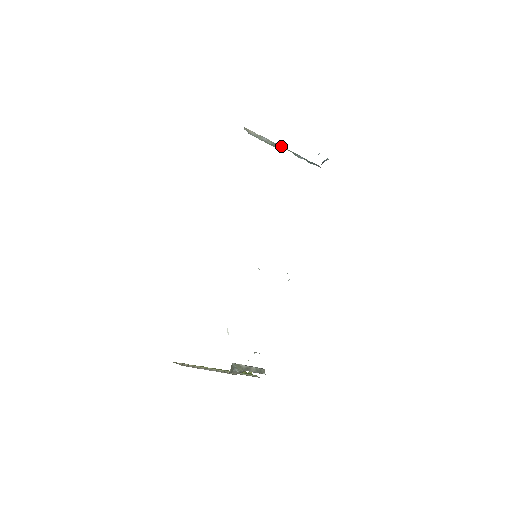
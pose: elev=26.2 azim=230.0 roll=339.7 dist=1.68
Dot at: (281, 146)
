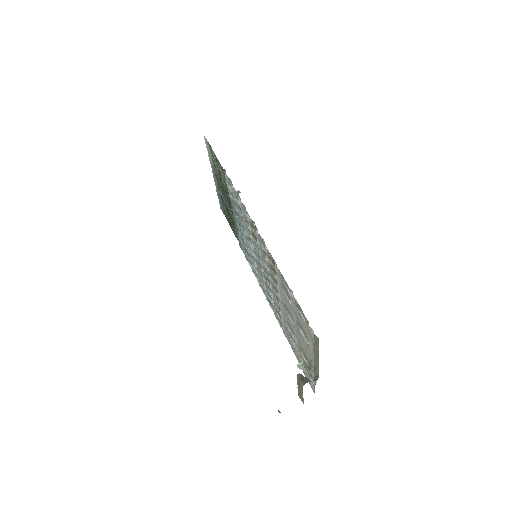
Dot at: occluded
